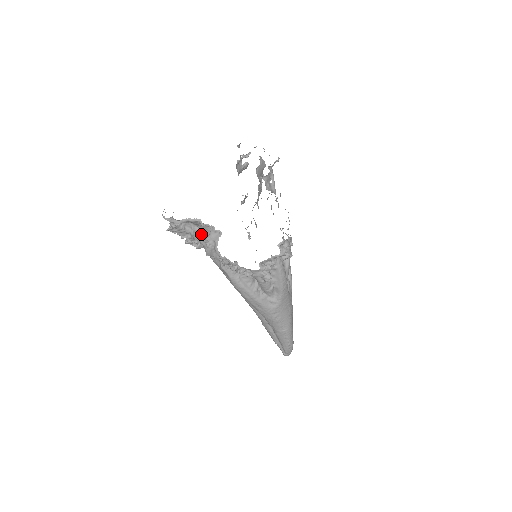
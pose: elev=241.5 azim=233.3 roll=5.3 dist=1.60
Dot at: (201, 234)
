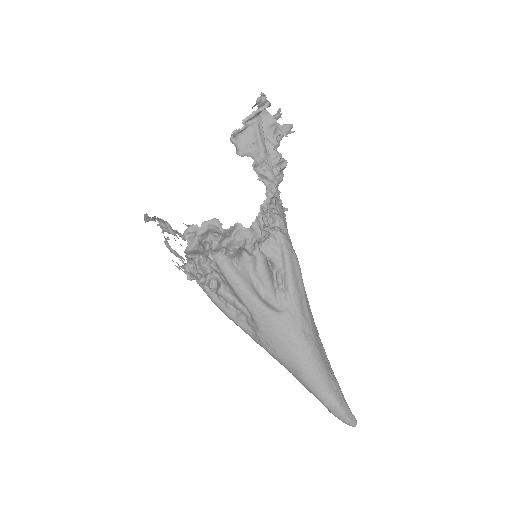
Dot at: (174, 232)
